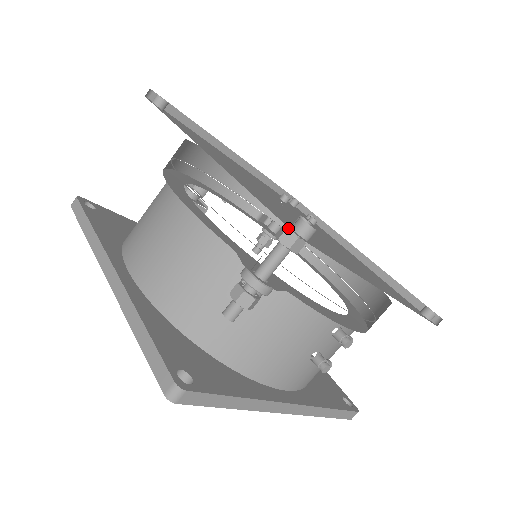
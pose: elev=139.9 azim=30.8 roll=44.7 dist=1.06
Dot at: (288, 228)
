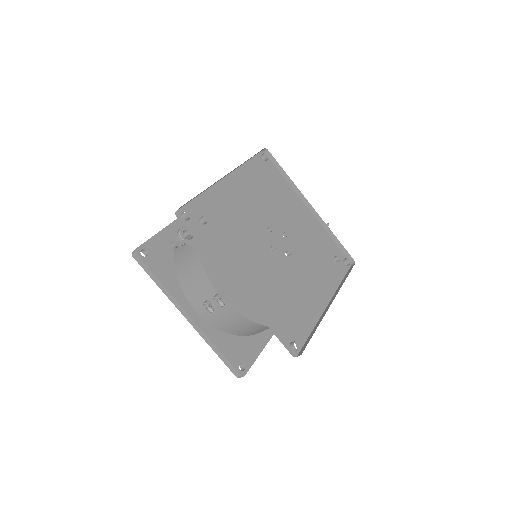
Dot at: (197, 217)
